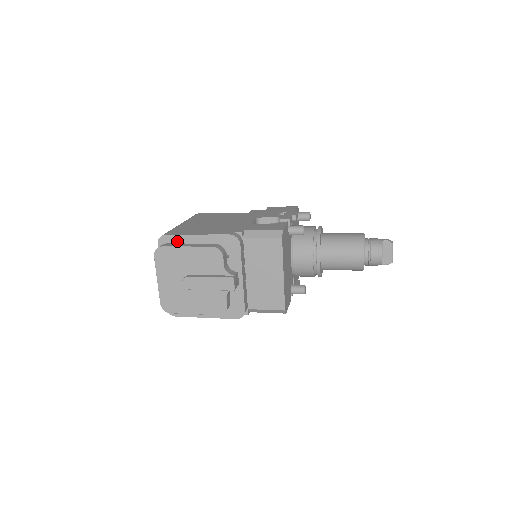
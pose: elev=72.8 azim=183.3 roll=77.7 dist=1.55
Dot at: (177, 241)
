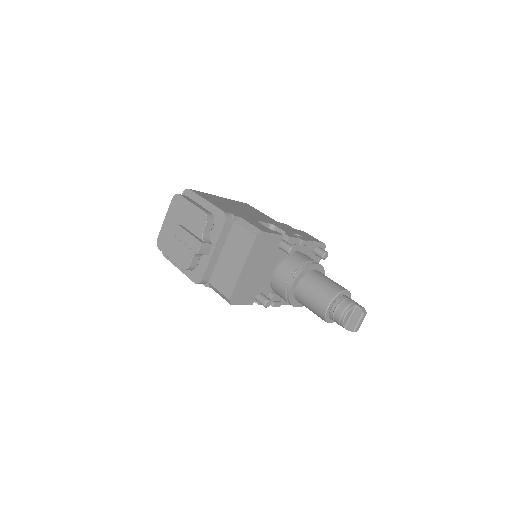
Dot at: (193, 198)
